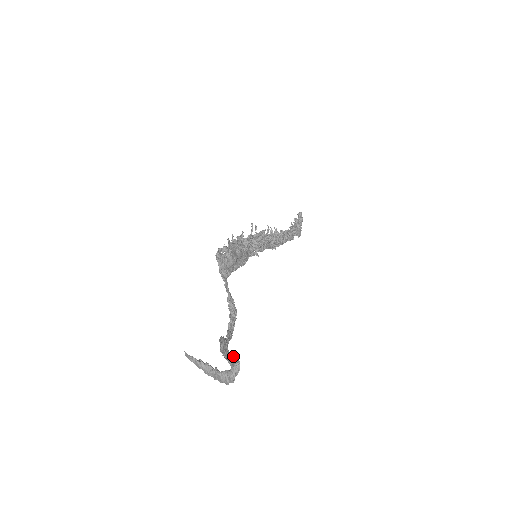
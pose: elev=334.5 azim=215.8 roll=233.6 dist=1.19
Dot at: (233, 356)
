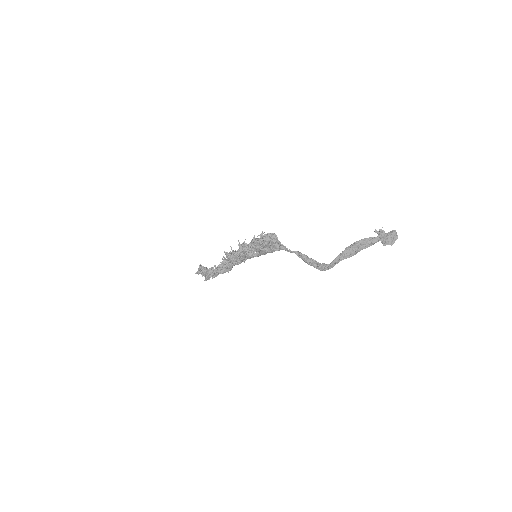
Dot at: occluded
